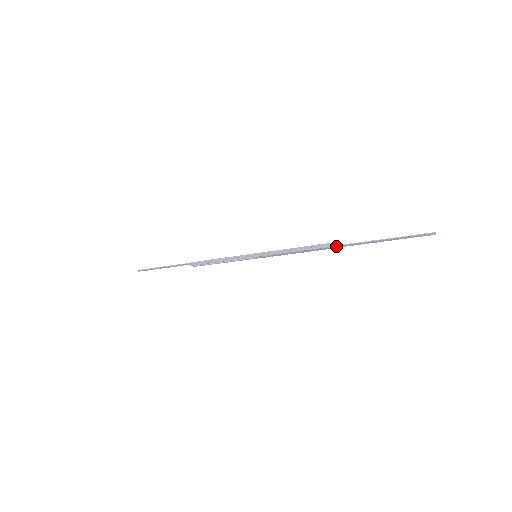
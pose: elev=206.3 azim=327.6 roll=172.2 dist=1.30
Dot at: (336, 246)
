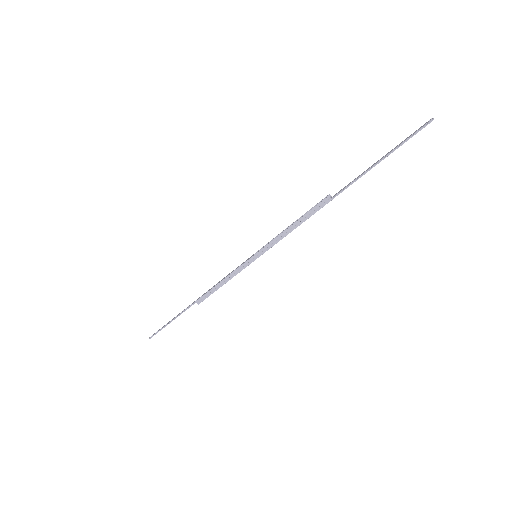
Dot at: occluded
